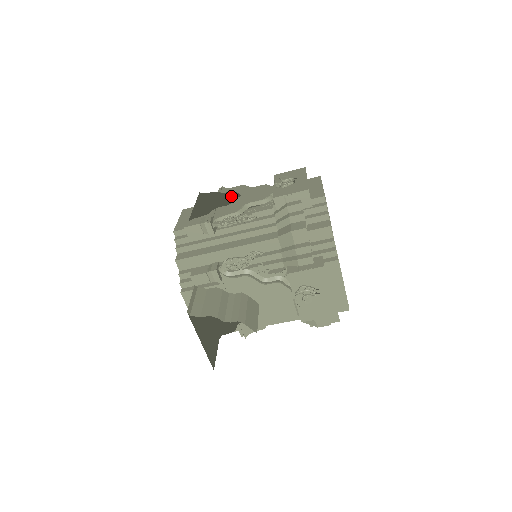
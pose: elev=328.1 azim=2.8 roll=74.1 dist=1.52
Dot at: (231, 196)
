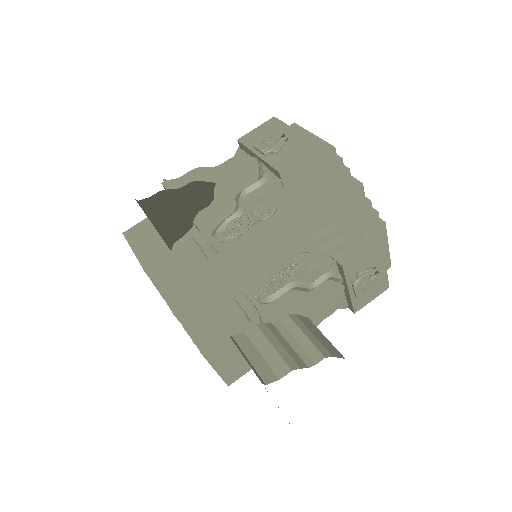
Dot at: (200, 189)
